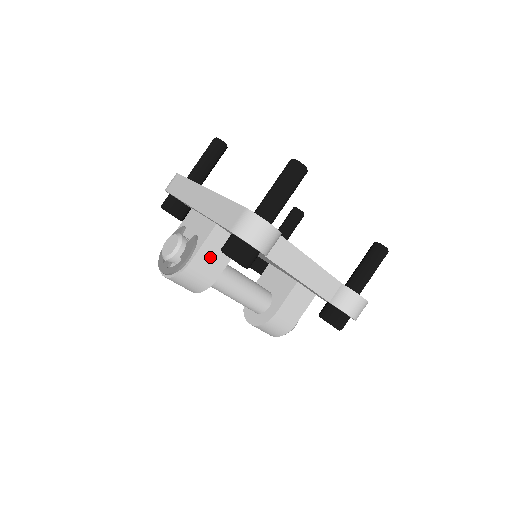
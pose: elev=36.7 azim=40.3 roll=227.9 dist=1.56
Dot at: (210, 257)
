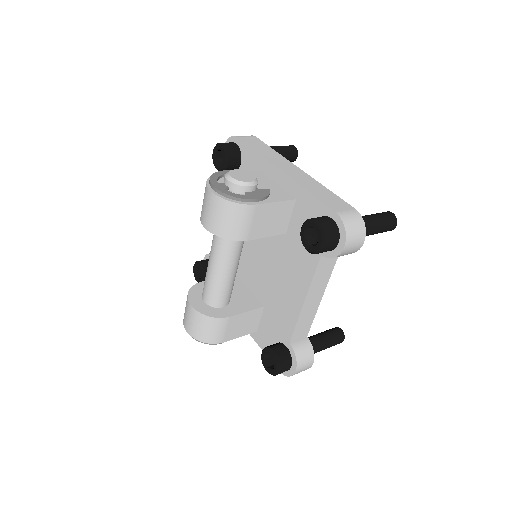
Dot at: (266, 218)
